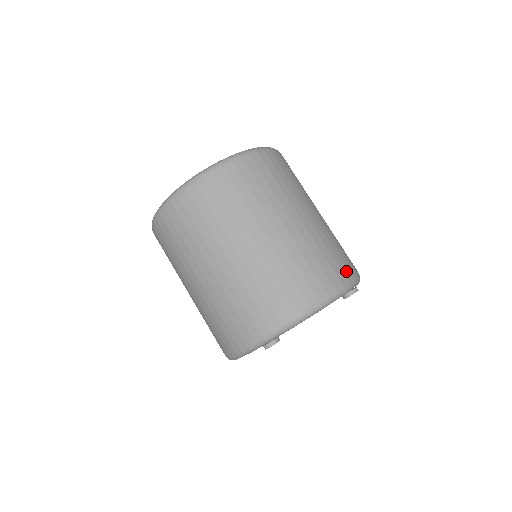
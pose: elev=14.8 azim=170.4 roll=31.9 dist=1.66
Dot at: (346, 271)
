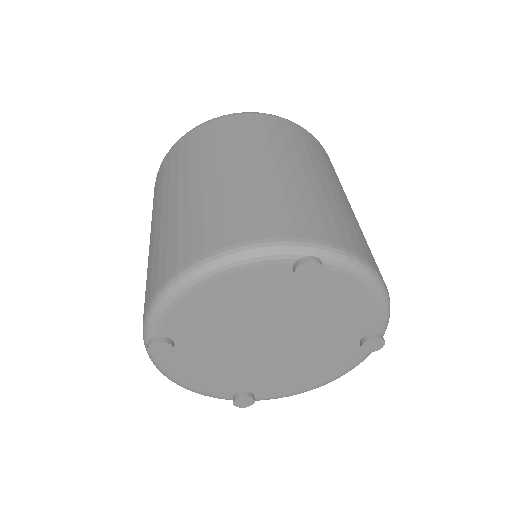
Dot at: occluded
